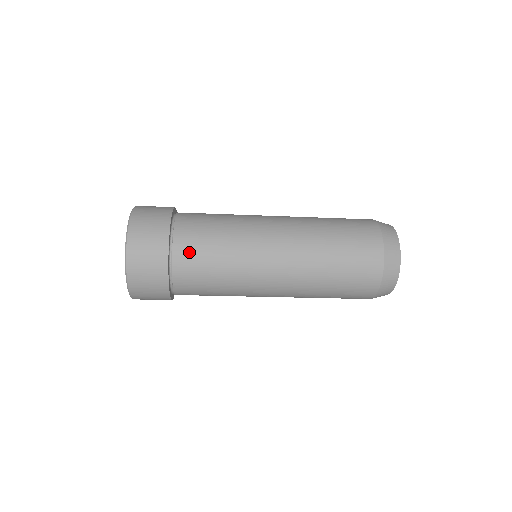
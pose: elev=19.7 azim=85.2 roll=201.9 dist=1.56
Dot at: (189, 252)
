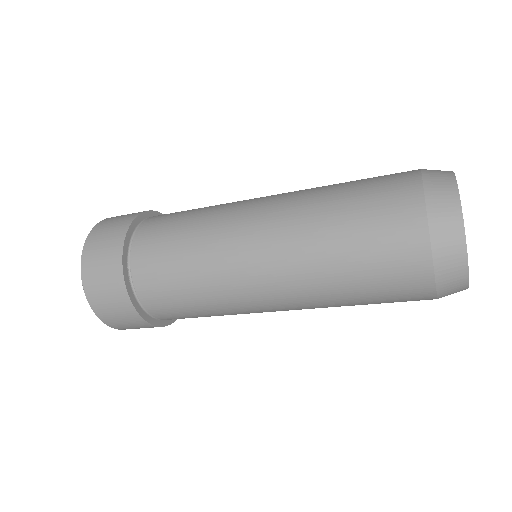
Dot at: (156, 295)
